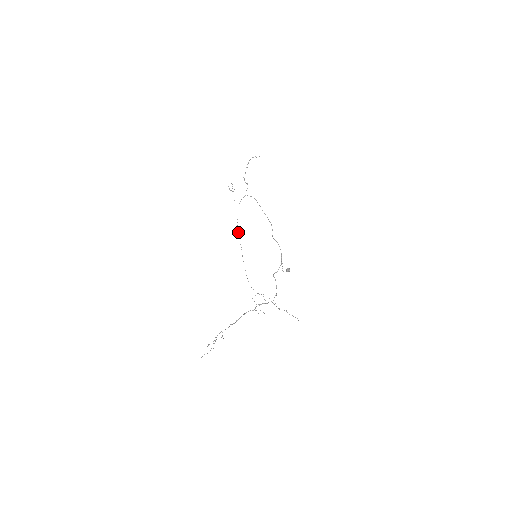
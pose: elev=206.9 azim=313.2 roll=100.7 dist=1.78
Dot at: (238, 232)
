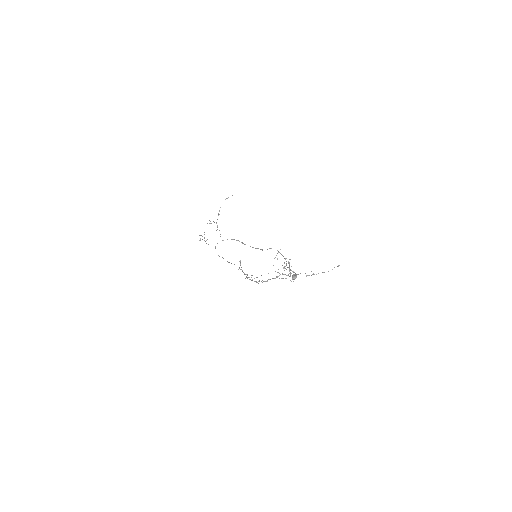
Dot at: (223, 258)
